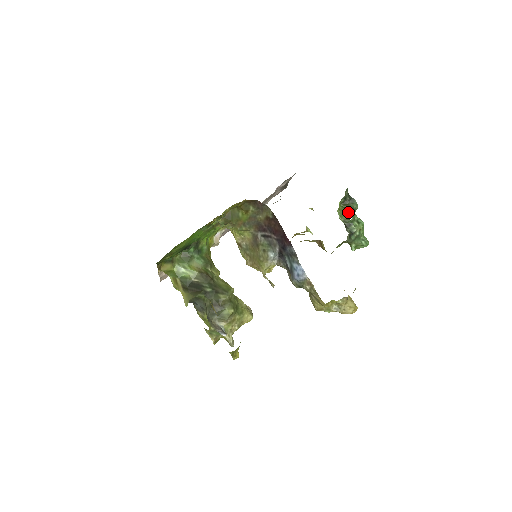
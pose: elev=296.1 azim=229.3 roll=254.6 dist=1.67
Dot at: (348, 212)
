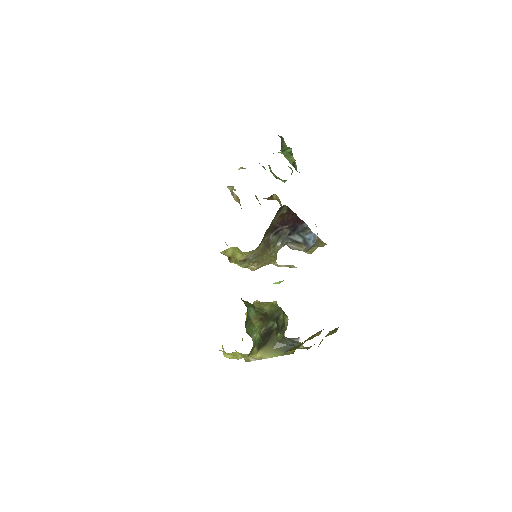
Dot at: (292, 154)
